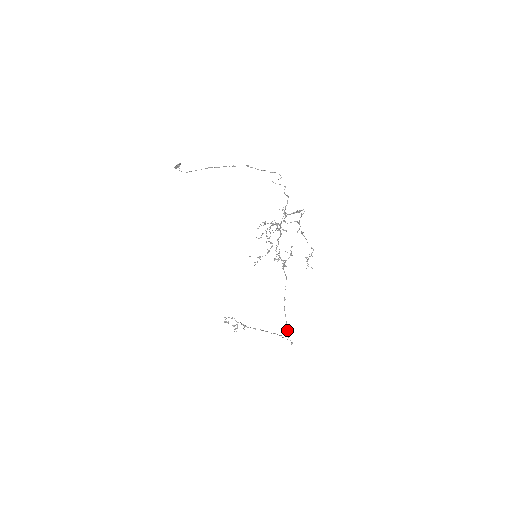
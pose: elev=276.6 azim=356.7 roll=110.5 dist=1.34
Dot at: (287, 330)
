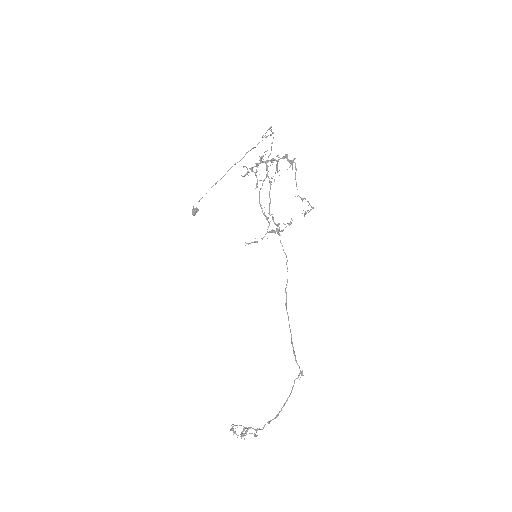
Dot at: (292, 343)
